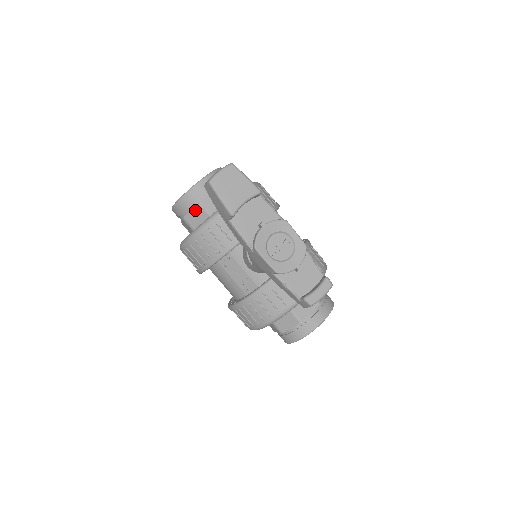
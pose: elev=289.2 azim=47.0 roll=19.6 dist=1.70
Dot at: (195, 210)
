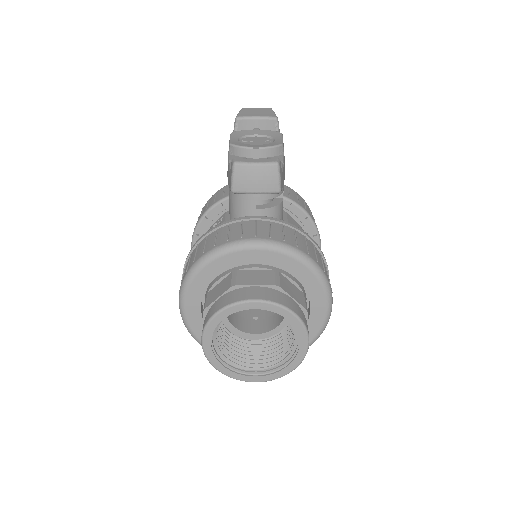
Dot at: occluded
